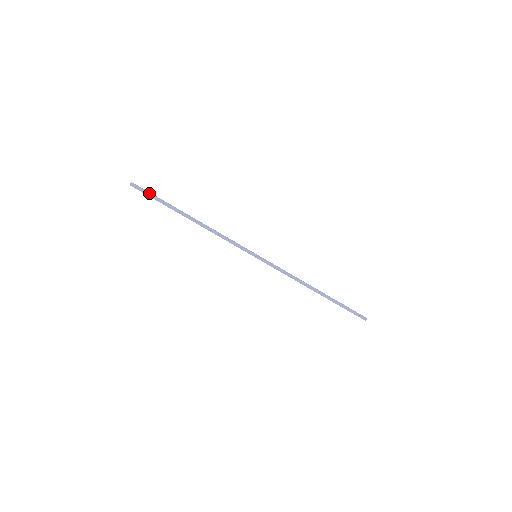
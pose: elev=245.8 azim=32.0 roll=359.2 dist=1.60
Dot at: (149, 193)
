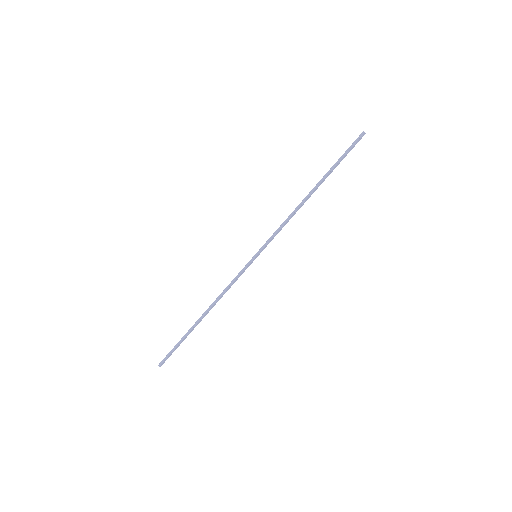
Dot at: occluded
